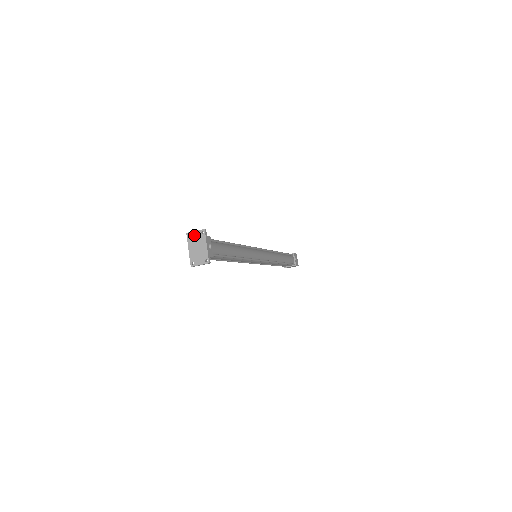
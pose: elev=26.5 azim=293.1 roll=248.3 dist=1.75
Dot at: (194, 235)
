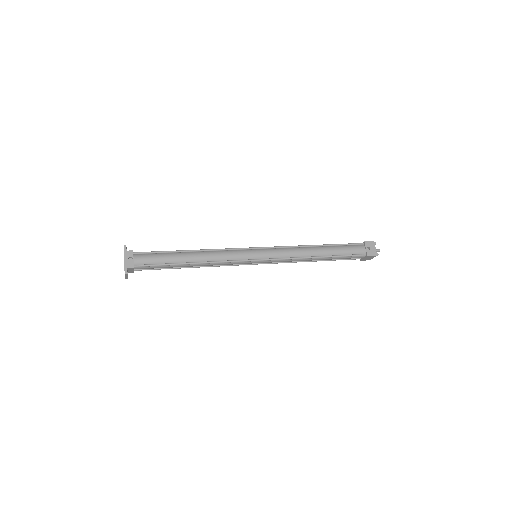
Dot at: occluded
